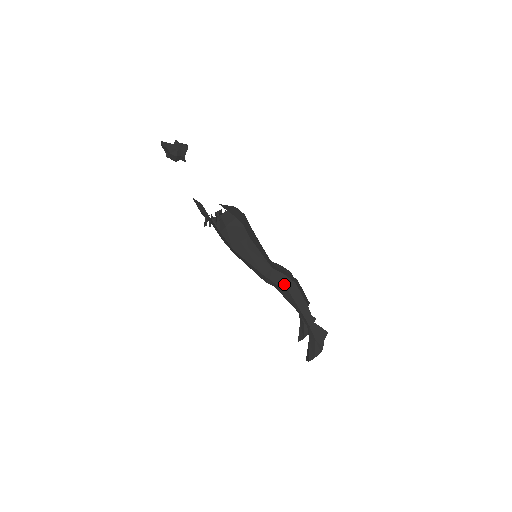
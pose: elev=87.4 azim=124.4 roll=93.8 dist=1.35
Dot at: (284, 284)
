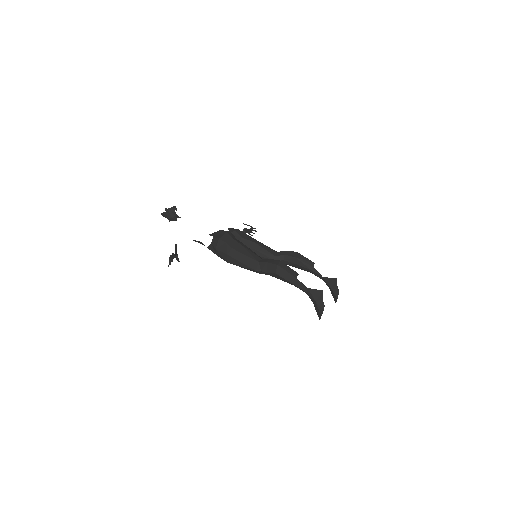
Dot at: (271, 270)
